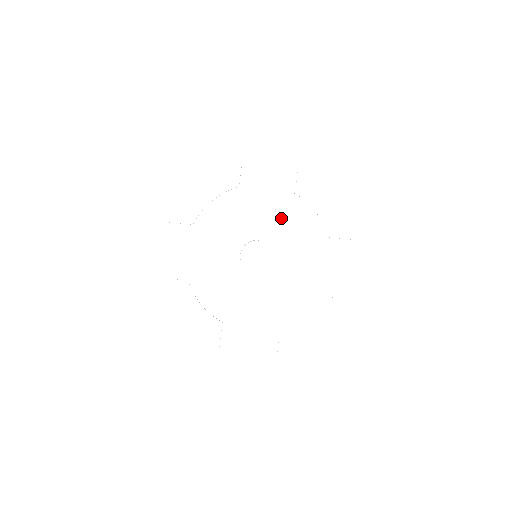
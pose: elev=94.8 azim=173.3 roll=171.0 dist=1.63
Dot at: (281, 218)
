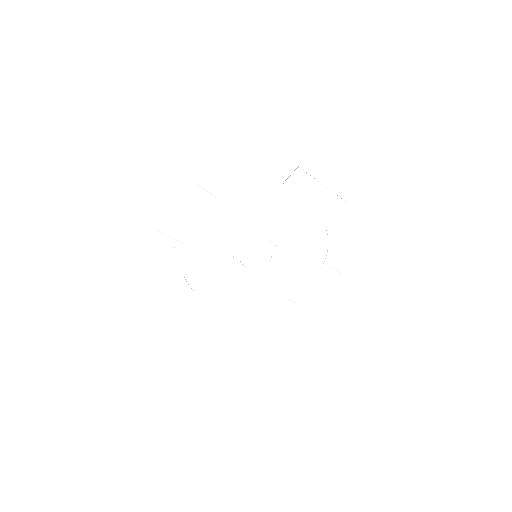
Dot at: (298, 238)
